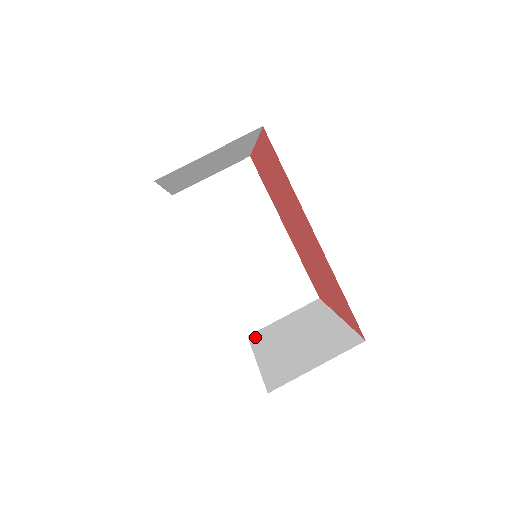
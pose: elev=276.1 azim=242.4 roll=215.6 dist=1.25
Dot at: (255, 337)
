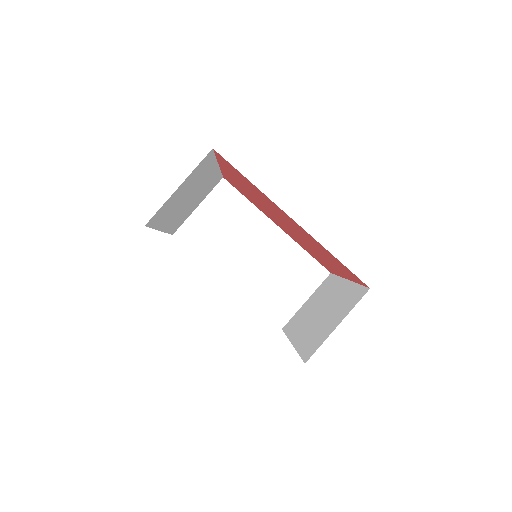
Dot at: (287, 327)
